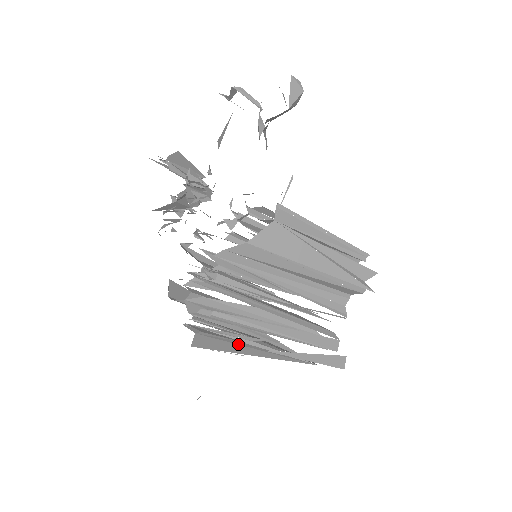
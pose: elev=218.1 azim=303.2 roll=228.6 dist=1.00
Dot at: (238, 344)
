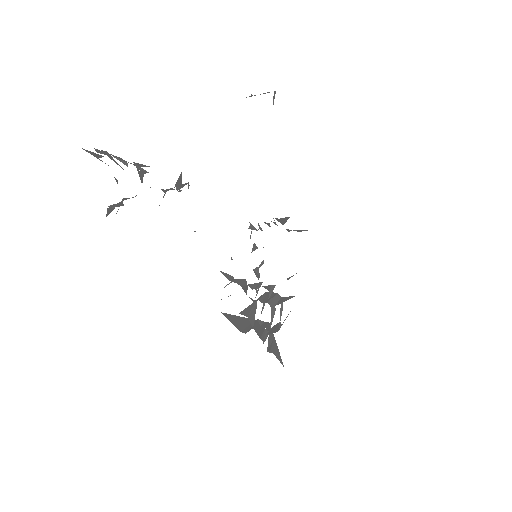
Dot at: occluded
